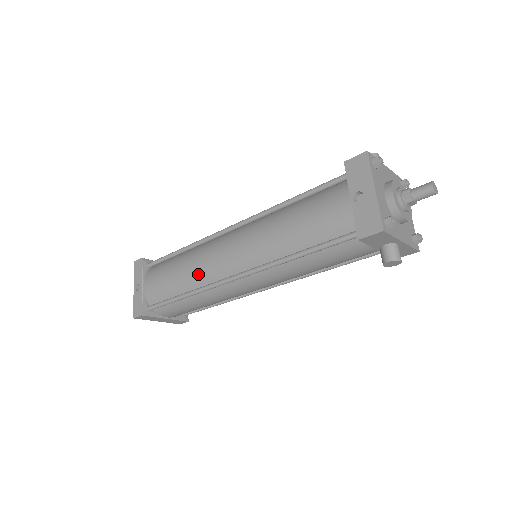
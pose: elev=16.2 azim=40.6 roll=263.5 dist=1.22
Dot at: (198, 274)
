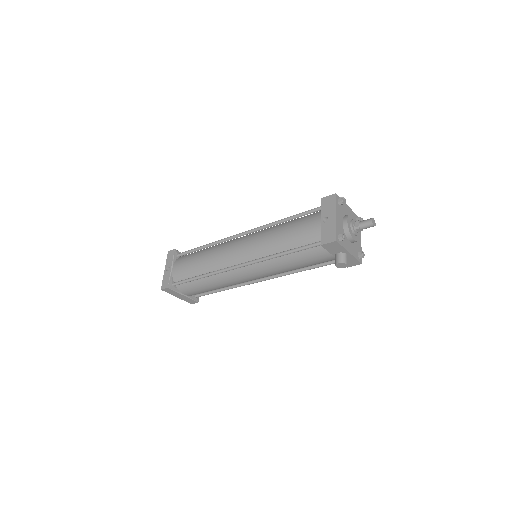
Dot at: (214, 262)
